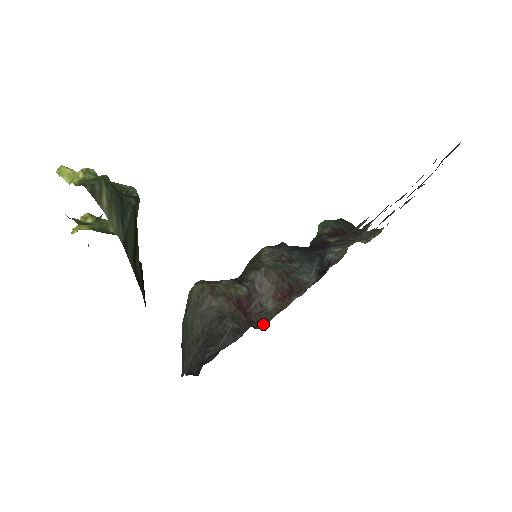
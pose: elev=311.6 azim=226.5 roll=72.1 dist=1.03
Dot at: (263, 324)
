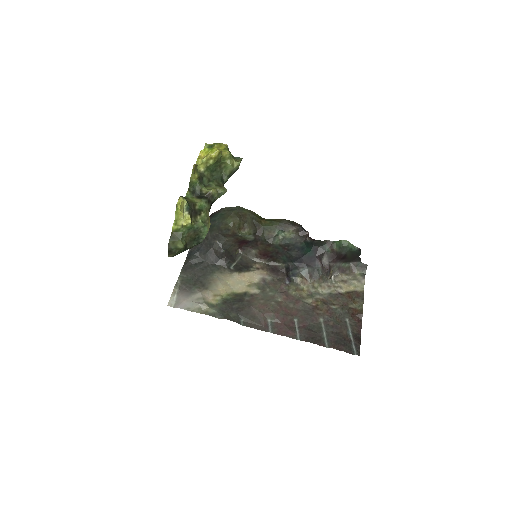
Dot at: (243, 252)
